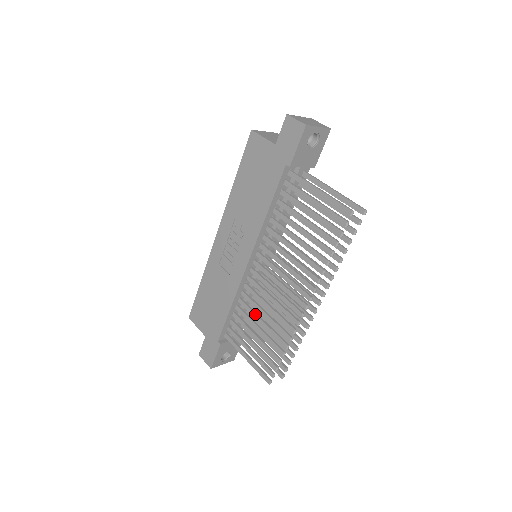
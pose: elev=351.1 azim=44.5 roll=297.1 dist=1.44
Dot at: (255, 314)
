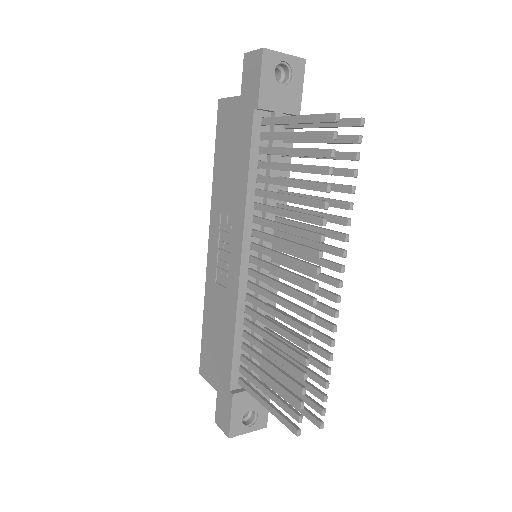
Dot at: (263, 331)
